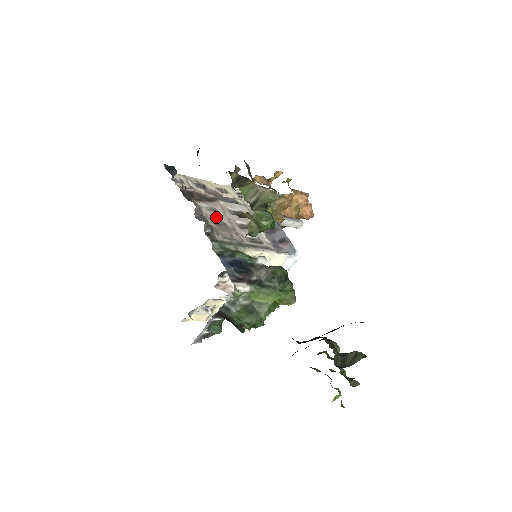
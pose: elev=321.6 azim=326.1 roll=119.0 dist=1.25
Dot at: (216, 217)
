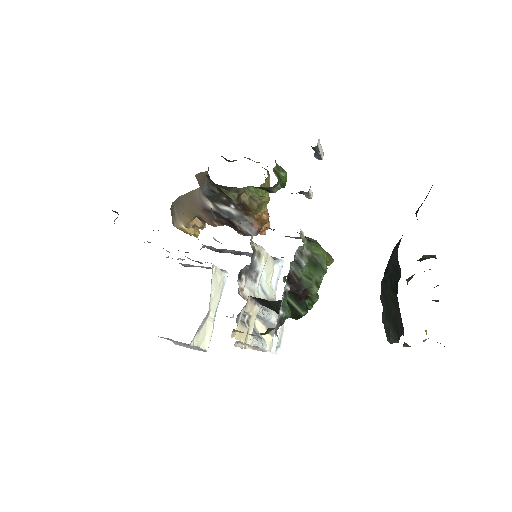
Dot at: occluded
